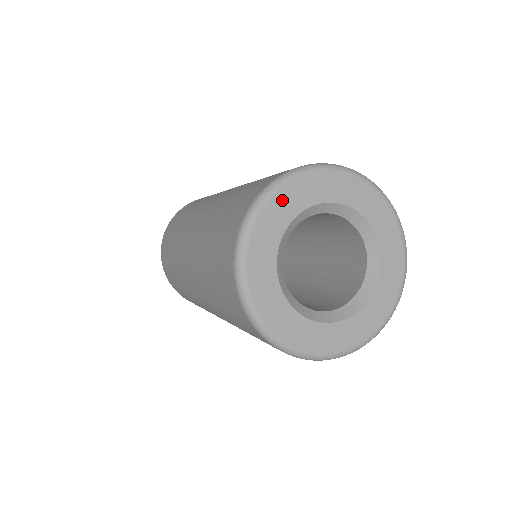
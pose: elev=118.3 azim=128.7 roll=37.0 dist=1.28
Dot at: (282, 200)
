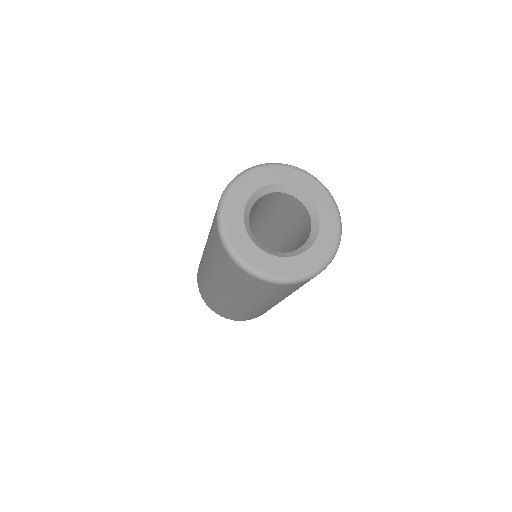
Dot at: (265, 172)
